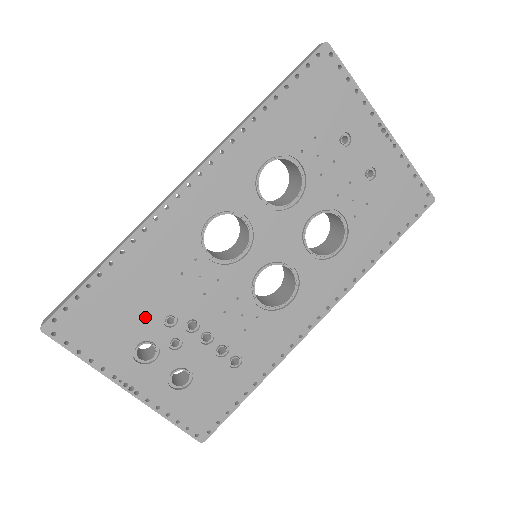
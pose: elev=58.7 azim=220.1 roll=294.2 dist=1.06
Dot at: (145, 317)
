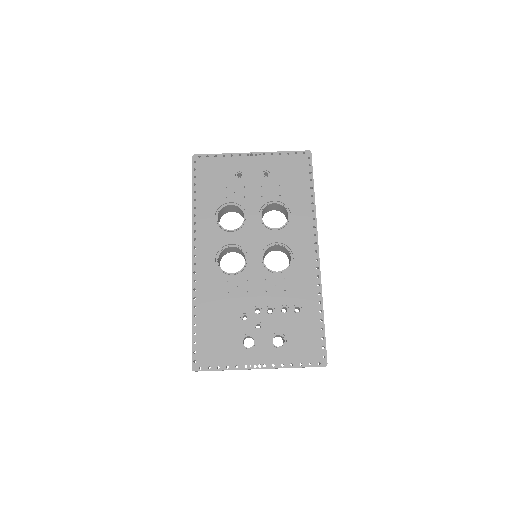
Dot at: (232, 326)
